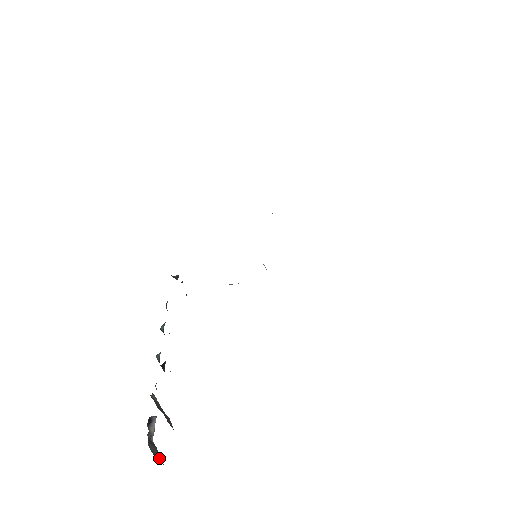
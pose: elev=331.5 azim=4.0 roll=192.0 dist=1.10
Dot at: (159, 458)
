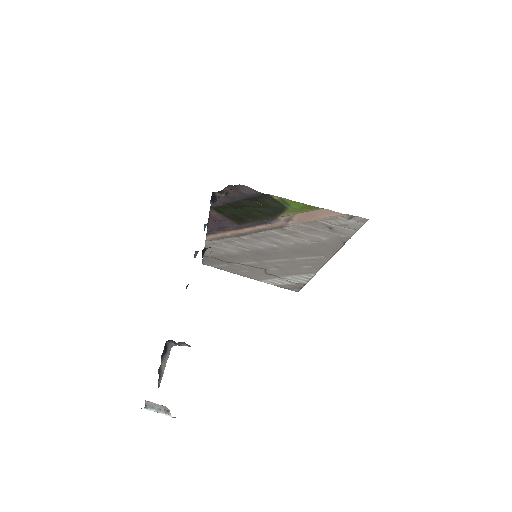
Dot at: occluded
